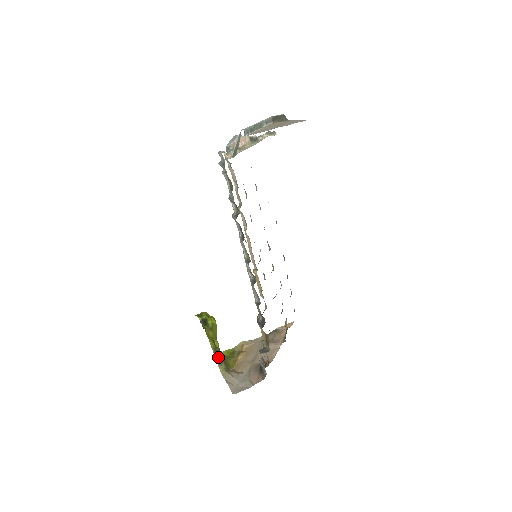
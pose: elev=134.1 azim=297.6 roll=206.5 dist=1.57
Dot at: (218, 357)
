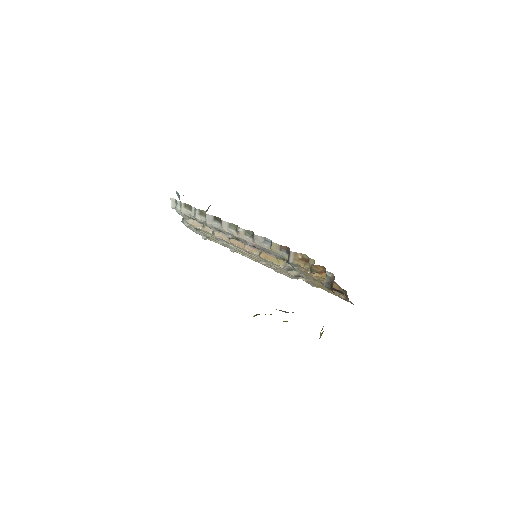
Dot at: occluded
